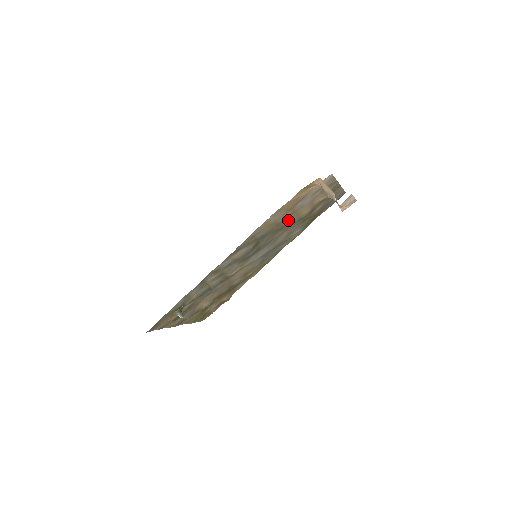
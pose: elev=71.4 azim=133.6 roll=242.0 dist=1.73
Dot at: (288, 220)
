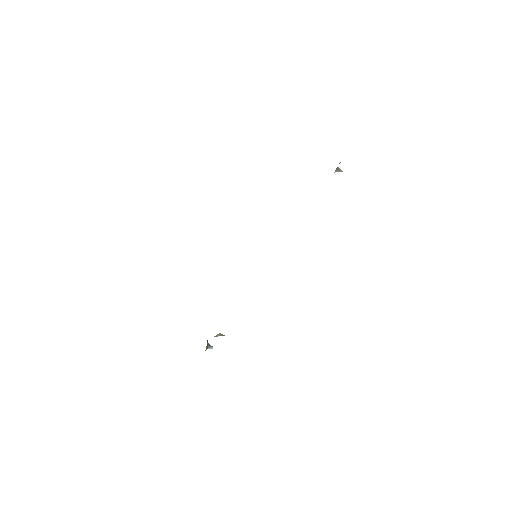
Dot at: occluded
